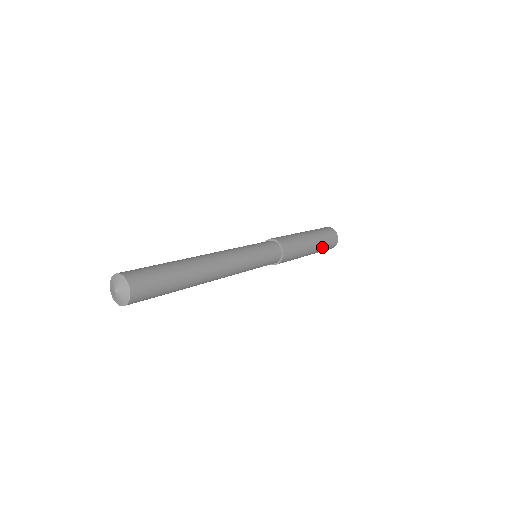
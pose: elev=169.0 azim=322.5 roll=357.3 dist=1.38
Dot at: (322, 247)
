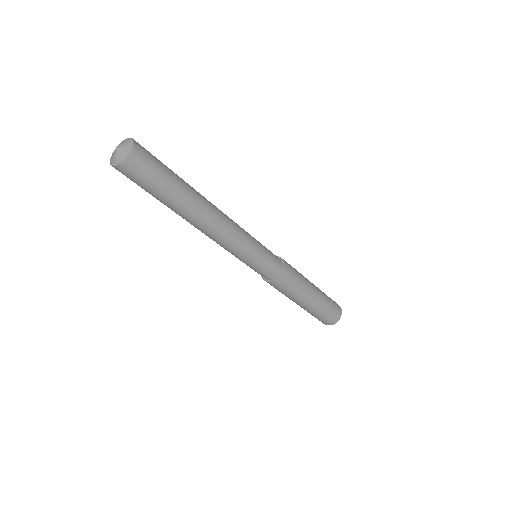
Dot at: (323, 307)
